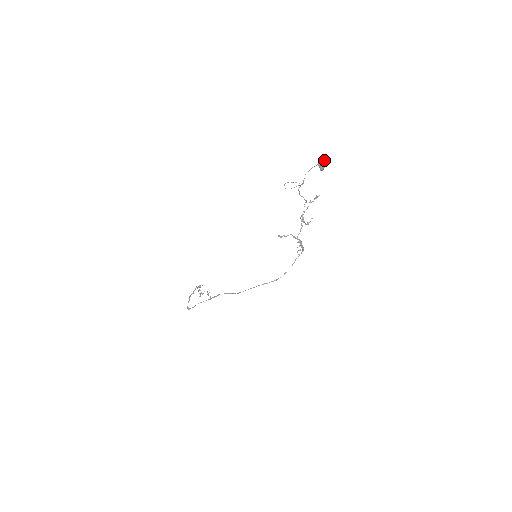
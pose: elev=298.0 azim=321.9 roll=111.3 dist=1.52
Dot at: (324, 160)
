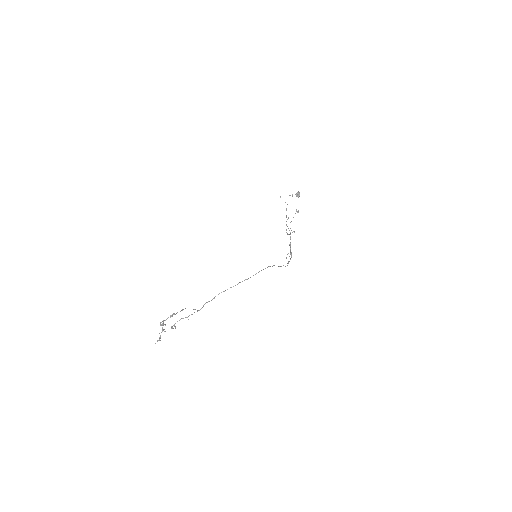
Dot at: (299, 192)
